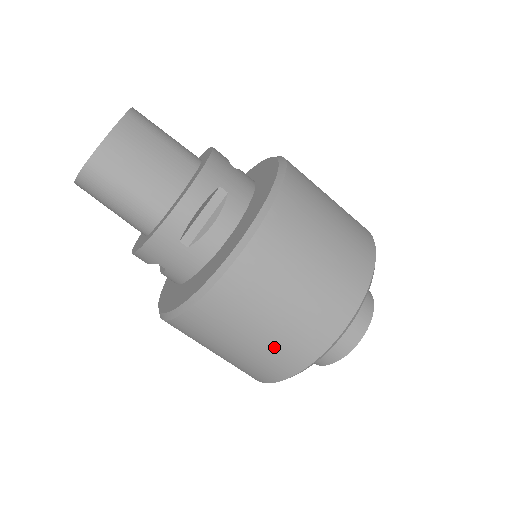
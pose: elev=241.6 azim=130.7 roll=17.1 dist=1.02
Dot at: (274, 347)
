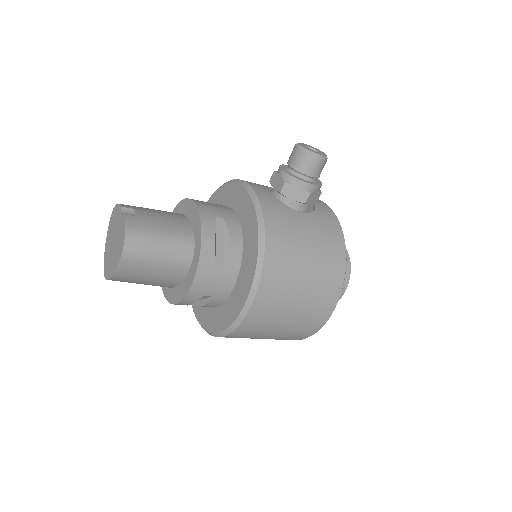
Dot at: occluded
